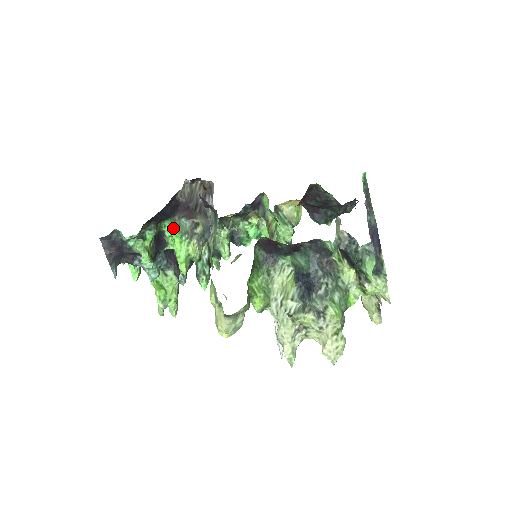
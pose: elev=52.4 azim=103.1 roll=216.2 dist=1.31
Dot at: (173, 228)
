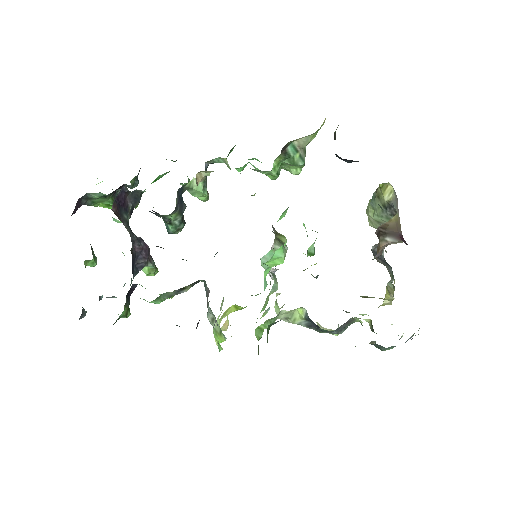
Dot at: occluded
